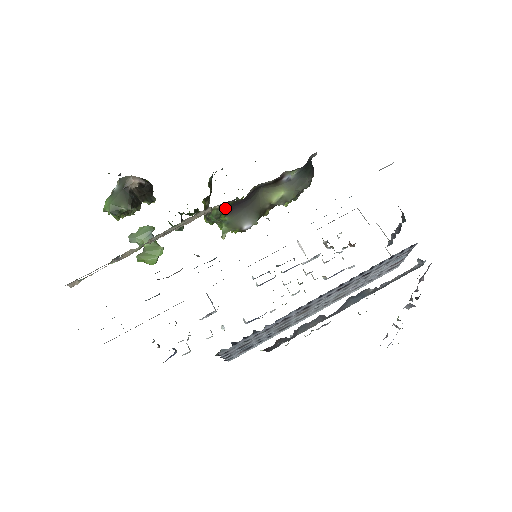
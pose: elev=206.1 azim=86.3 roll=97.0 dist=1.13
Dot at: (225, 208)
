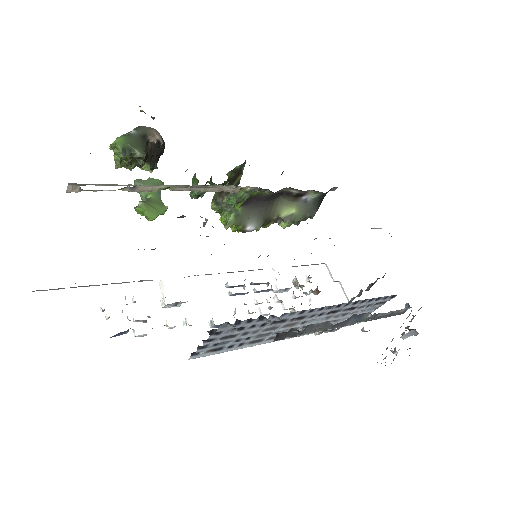
Dot at: (249, 196)
